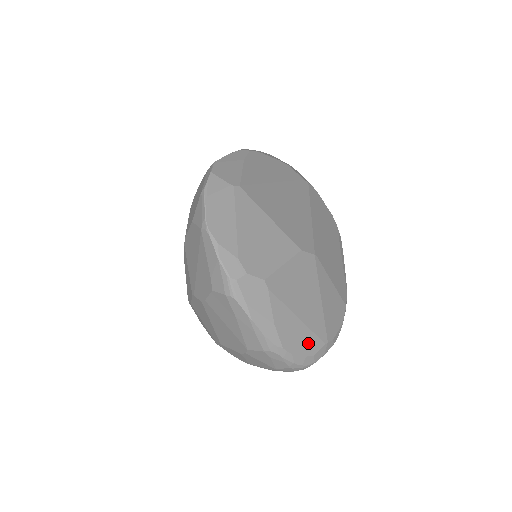
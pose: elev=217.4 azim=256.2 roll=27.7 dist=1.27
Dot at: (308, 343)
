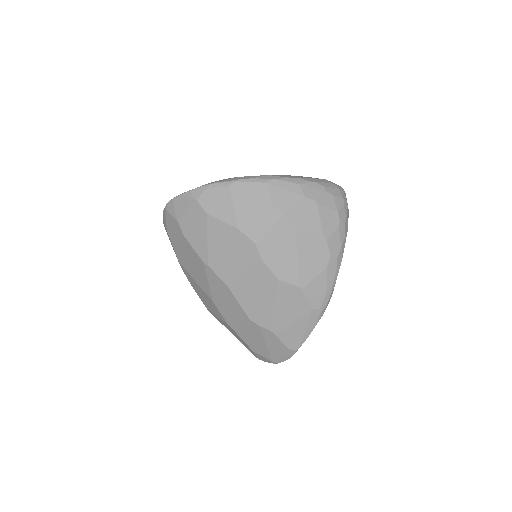
Dot at: occluded
